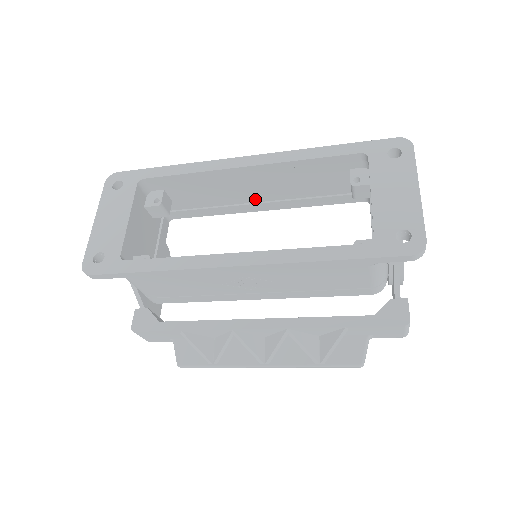
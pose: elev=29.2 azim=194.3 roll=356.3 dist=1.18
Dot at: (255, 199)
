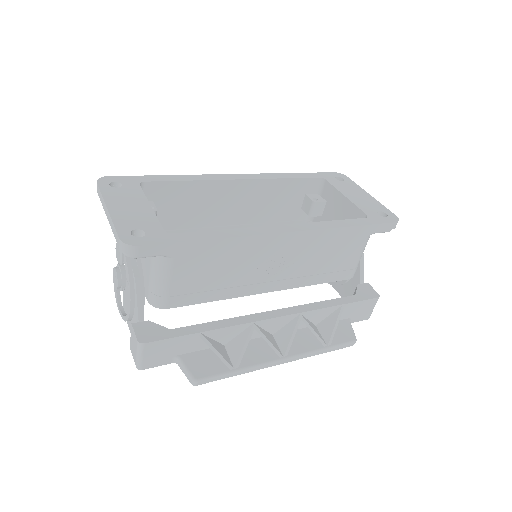
Dot at: (227, 221)
